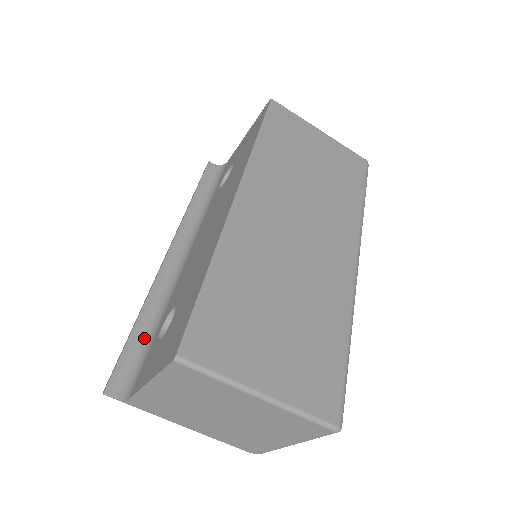
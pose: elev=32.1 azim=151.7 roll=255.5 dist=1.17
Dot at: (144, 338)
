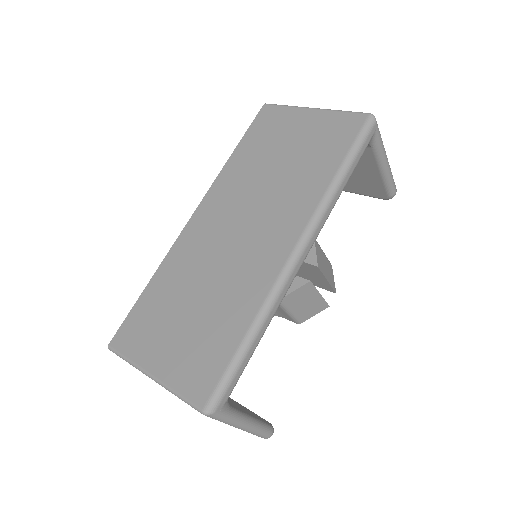
Dot at: occluded
